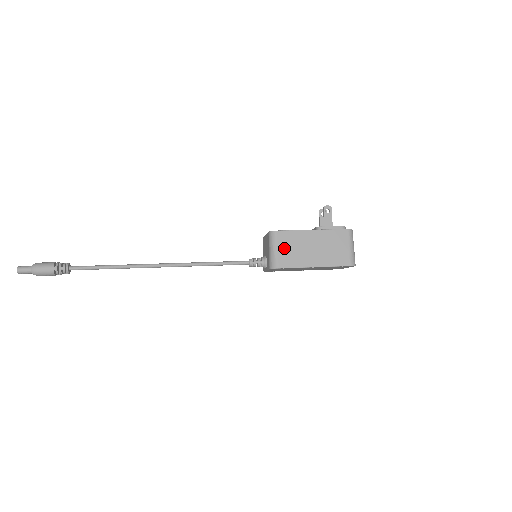
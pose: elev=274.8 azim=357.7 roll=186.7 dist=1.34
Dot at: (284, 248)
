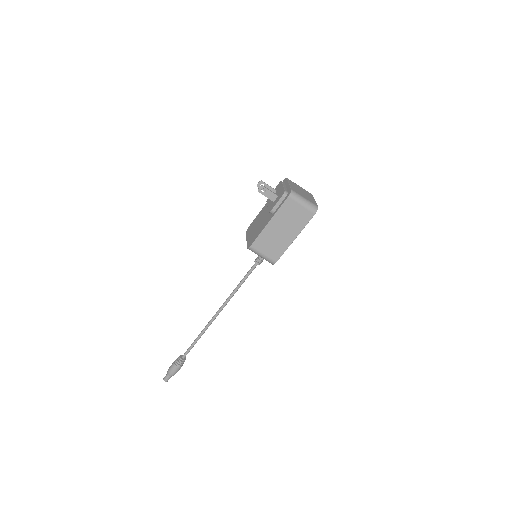
Dot at: (266, 249)
